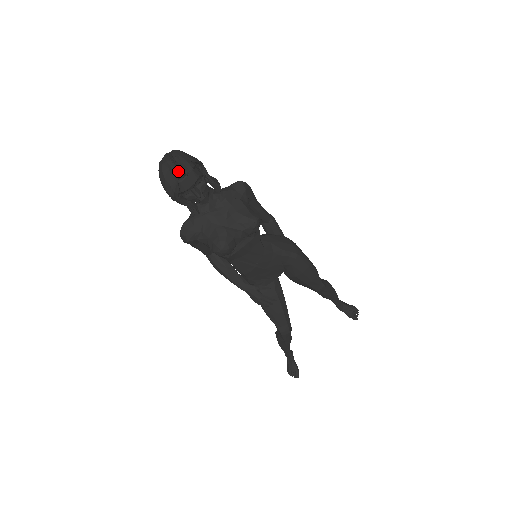
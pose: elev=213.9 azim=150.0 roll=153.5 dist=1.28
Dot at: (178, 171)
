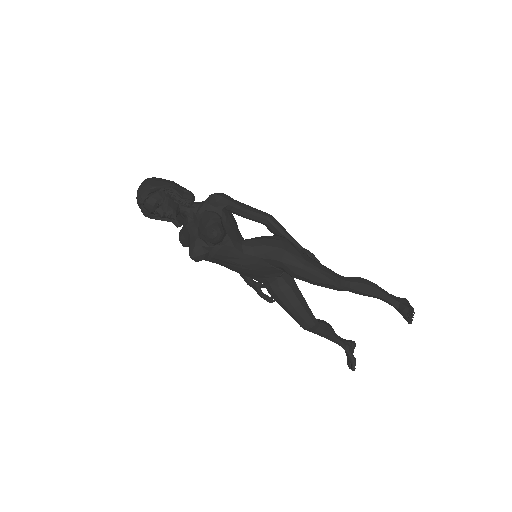
Dot at: (138, 199)
